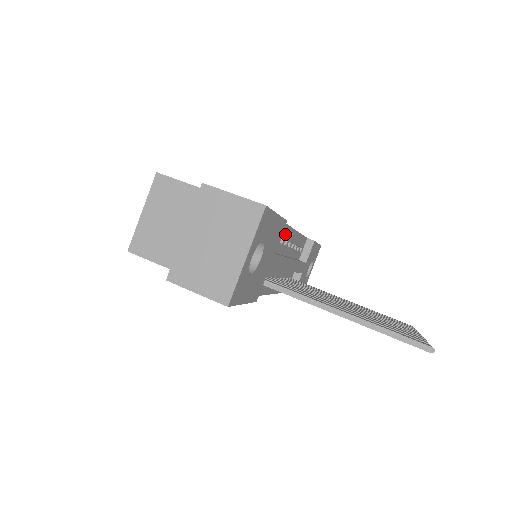
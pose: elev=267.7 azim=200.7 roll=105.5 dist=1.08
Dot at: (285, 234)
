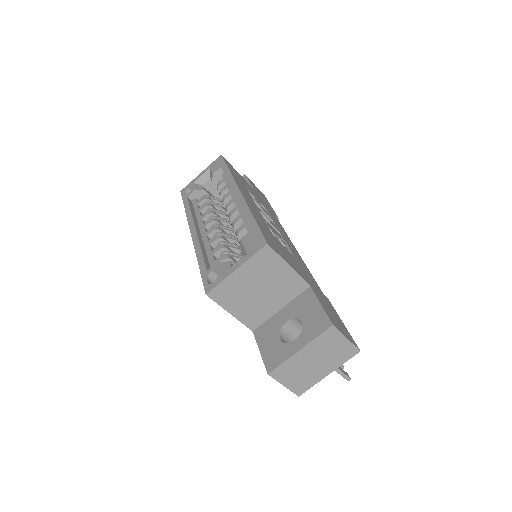
Dot at: occluded
